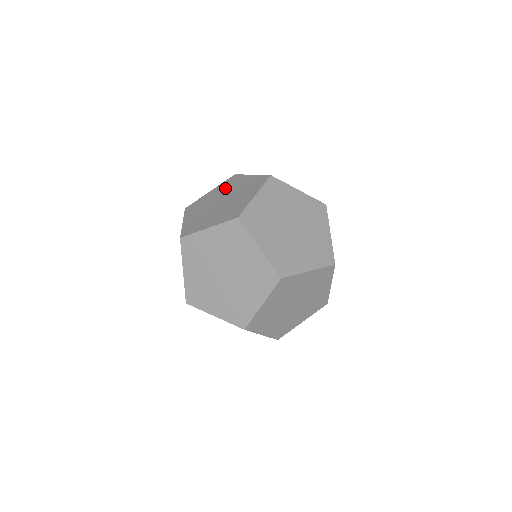
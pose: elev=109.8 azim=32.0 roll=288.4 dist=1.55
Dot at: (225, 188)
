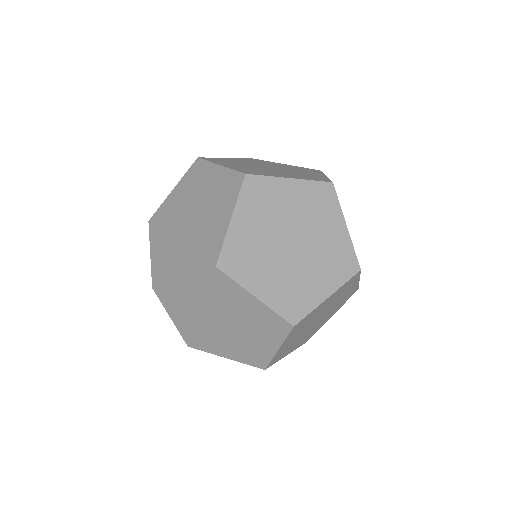
Dot at: occluded
